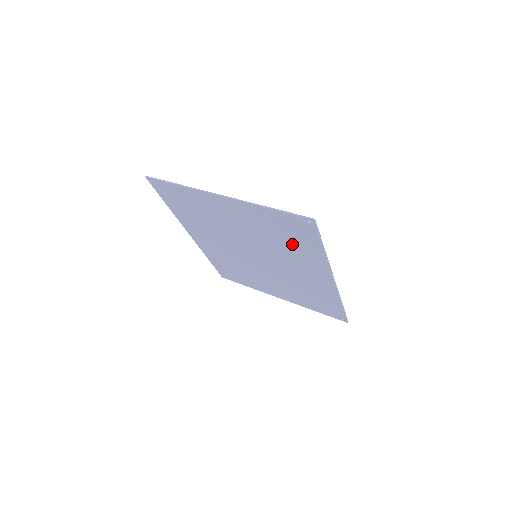
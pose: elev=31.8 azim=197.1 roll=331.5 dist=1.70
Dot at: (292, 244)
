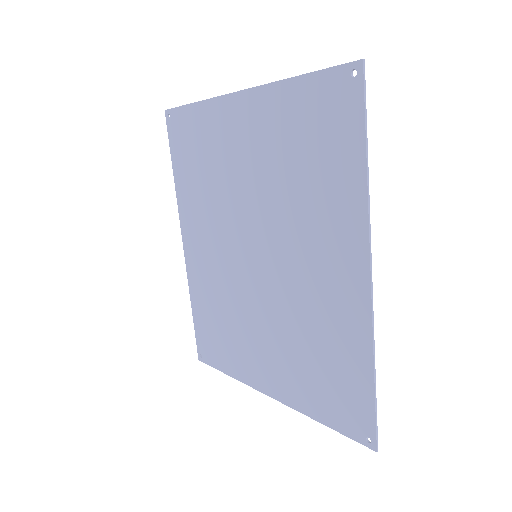
Dot at: (316, 174)
